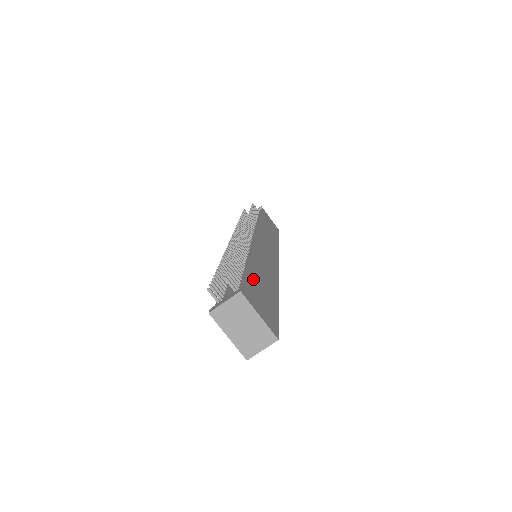
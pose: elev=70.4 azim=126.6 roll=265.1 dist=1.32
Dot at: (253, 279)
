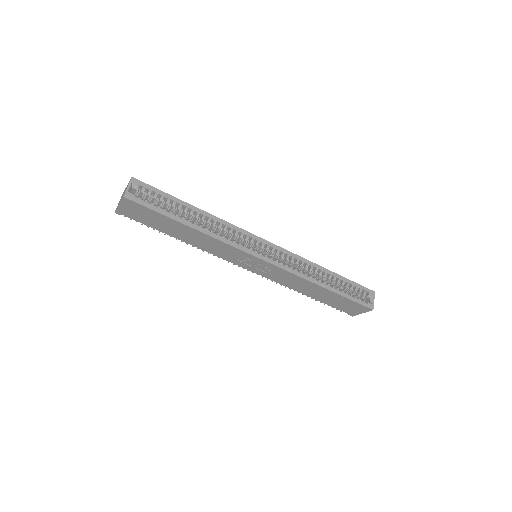
Dot at: occluded
